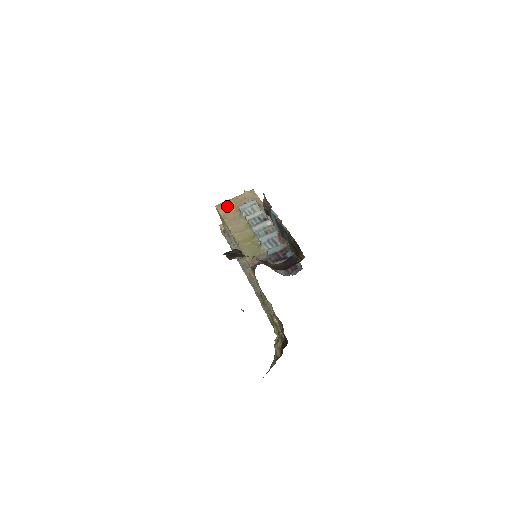
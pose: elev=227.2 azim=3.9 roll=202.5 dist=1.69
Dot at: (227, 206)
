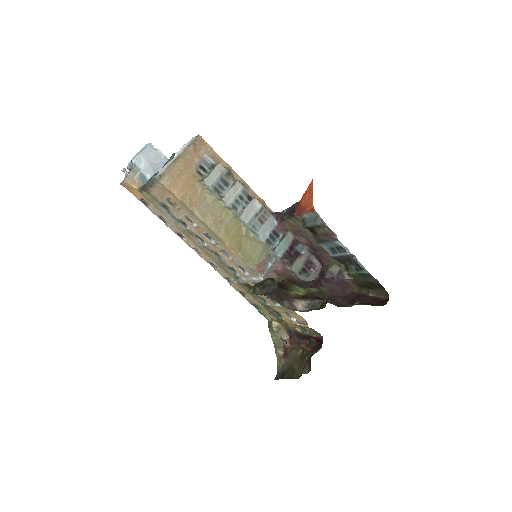
Dot at: (177, 177)
